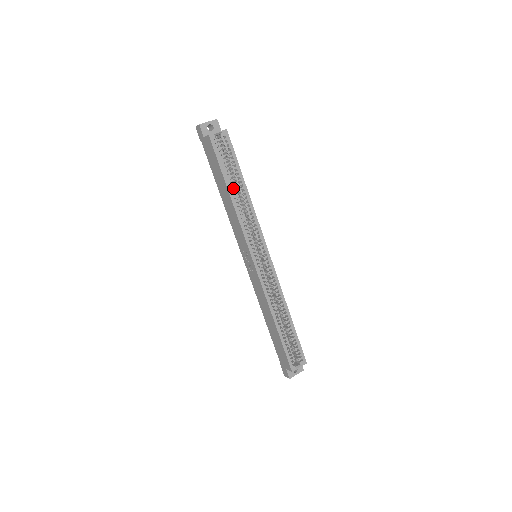
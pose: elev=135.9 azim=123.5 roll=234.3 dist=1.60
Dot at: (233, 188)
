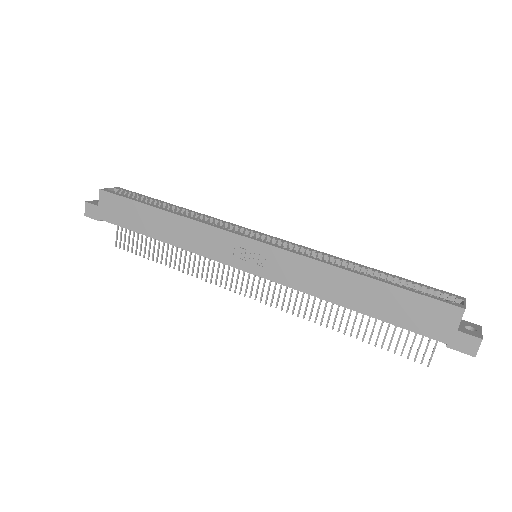
Dot at: occluded
